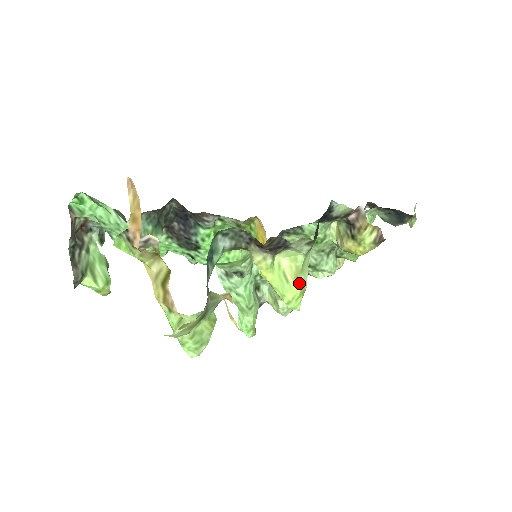
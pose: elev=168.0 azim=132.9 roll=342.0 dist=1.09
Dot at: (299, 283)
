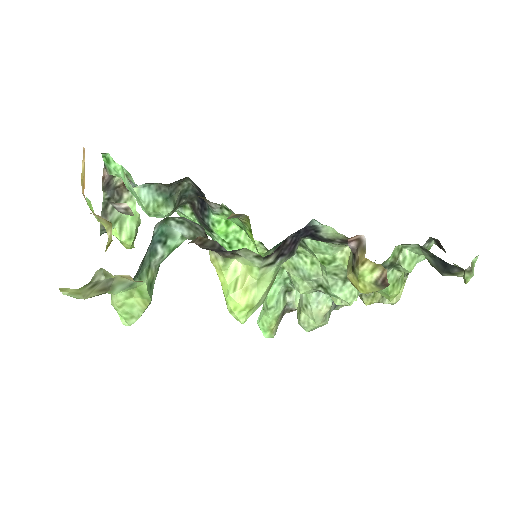
Dot at: (248, 296)
